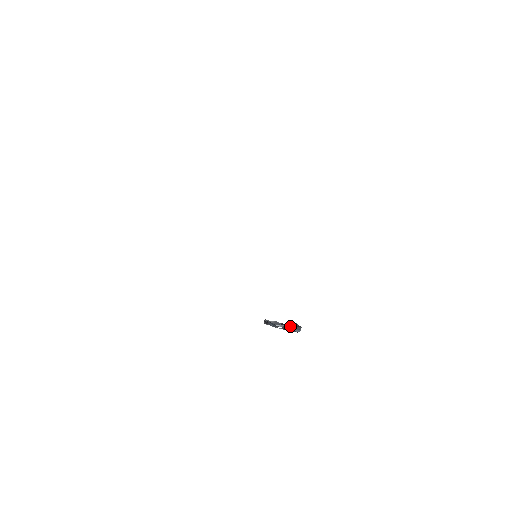
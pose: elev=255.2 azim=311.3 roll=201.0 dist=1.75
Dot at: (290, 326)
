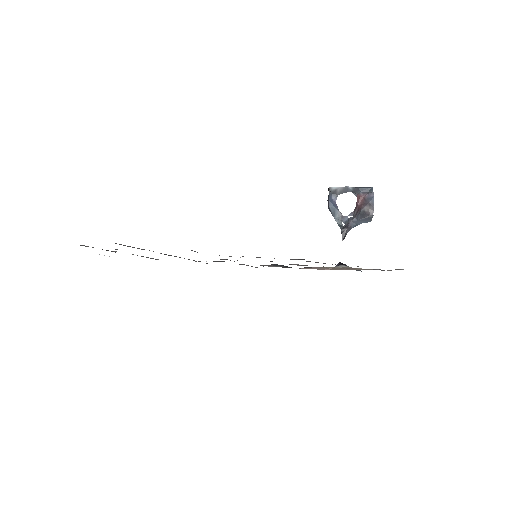
Dot at: (354, 221)
